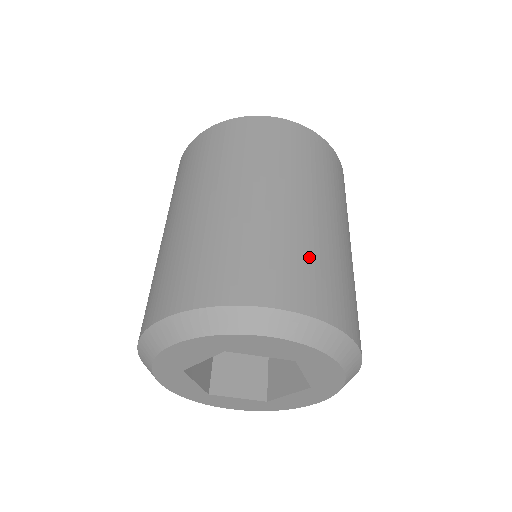
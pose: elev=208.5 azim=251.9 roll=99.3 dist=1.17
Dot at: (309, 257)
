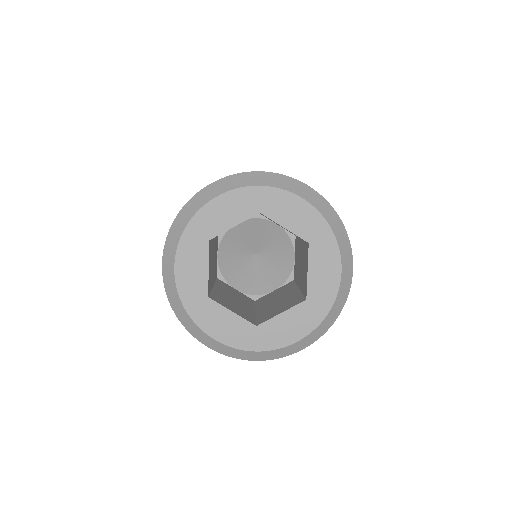
Dot at: occluded
